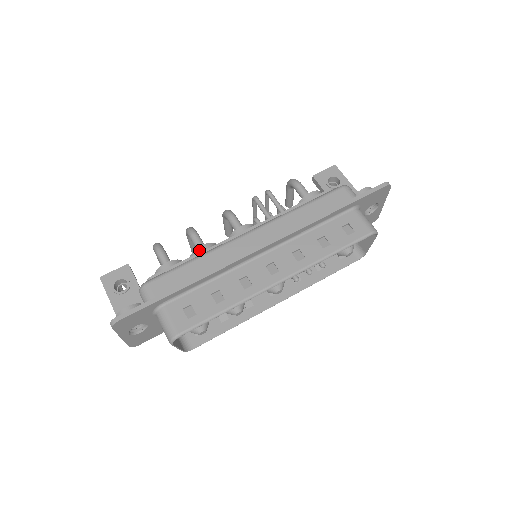
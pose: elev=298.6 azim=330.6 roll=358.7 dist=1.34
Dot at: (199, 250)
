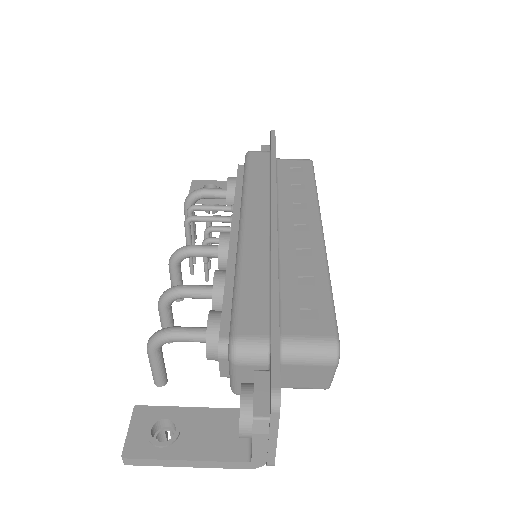
Dot at: (218, 282)
